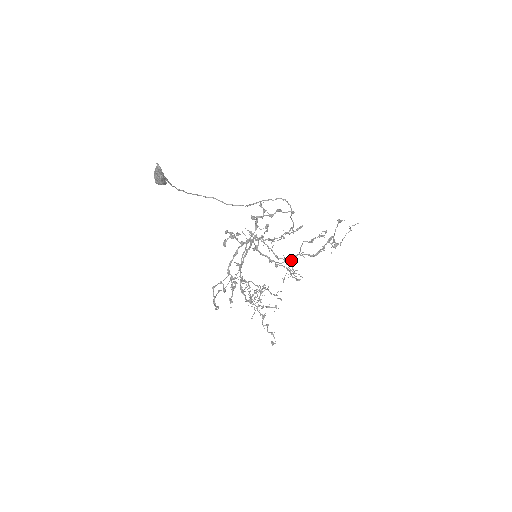
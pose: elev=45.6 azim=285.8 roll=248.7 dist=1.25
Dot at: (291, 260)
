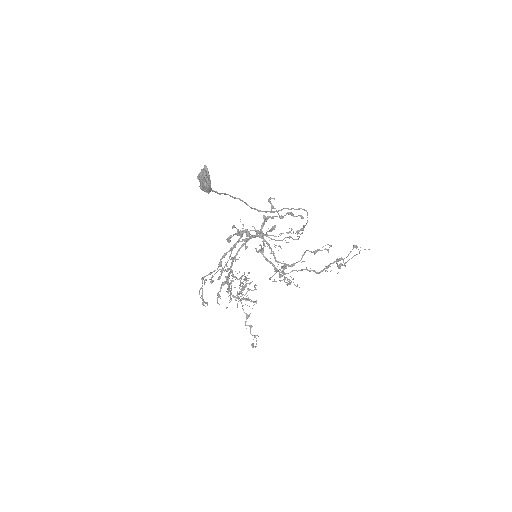
Dot at: (289, 266)
